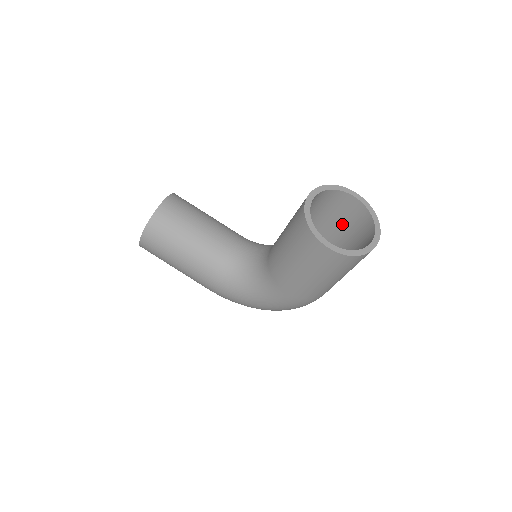
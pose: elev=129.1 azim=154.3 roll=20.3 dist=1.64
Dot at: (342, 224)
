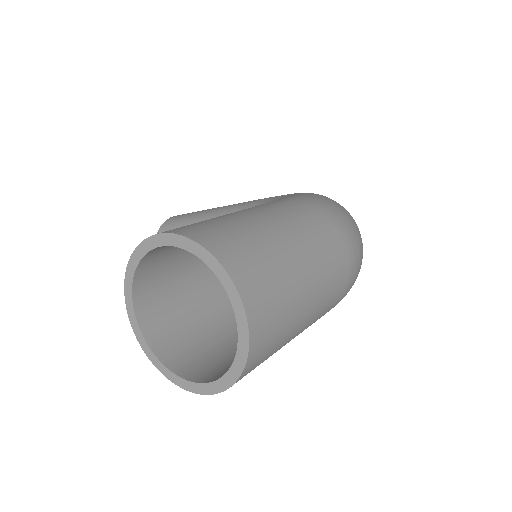
Dot at: occluded
